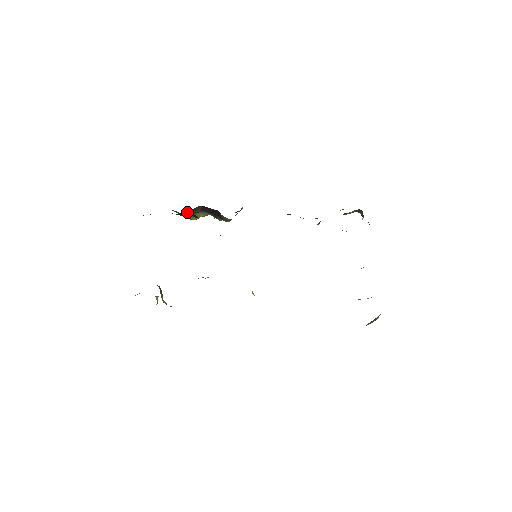
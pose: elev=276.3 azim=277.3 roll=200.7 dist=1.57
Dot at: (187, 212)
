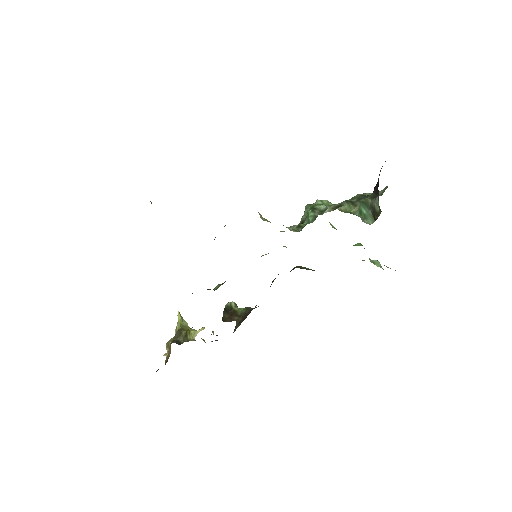
Dot at: occluded
